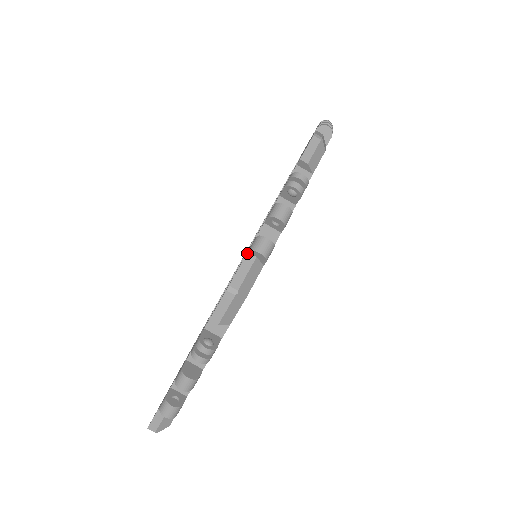
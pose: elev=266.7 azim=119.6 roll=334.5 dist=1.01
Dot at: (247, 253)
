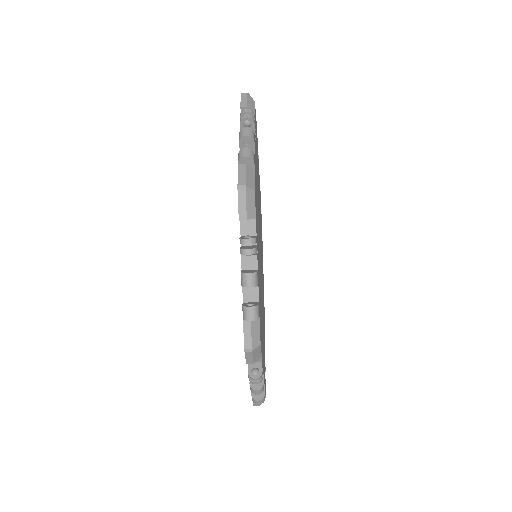
Dot at: (243, 320)
